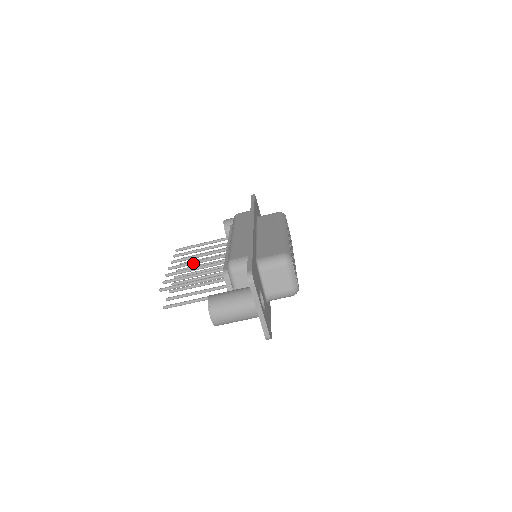
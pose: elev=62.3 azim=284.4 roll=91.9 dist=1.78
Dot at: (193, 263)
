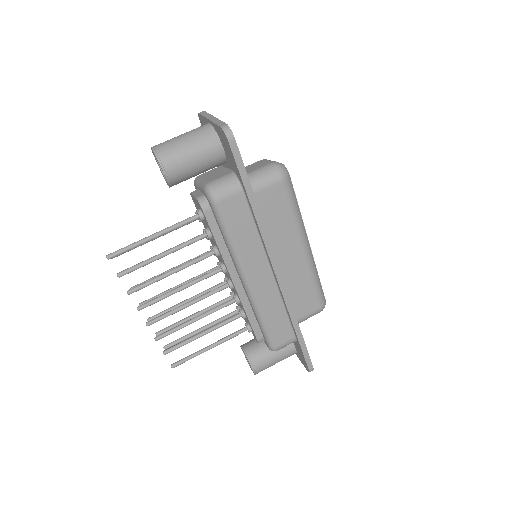
Dot at: (173, 287)
